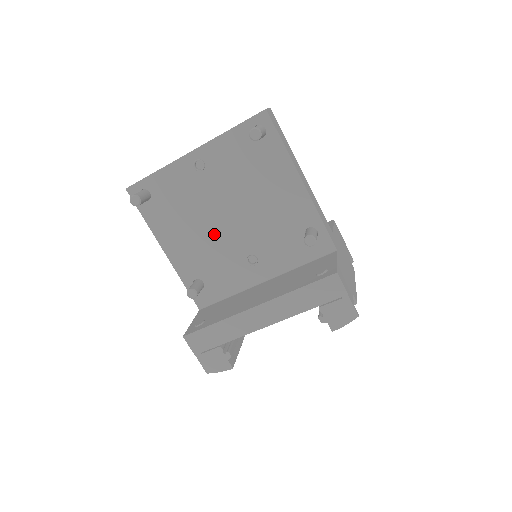
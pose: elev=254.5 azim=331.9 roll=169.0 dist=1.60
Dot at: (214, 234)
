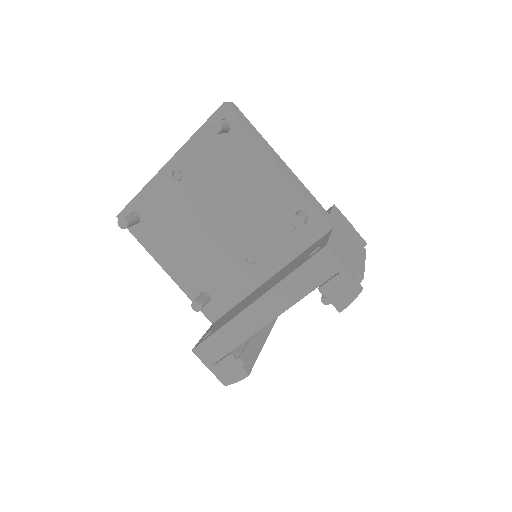
Dot at: (207, 241)
